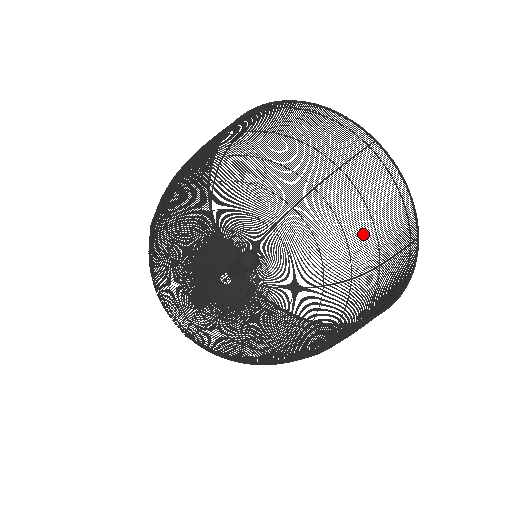
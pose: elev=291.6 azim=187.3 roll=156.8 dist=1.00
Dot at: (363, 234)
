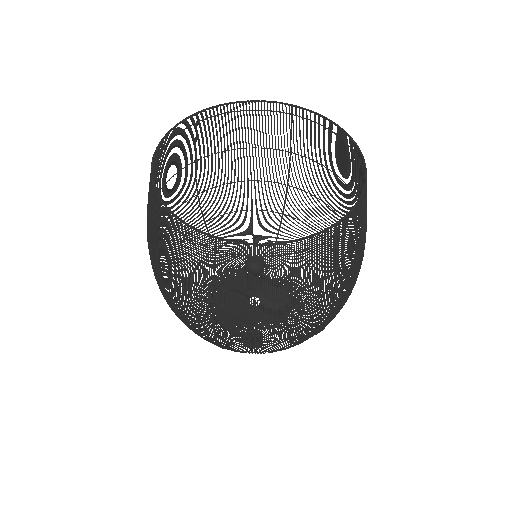
Dot at: occluded
